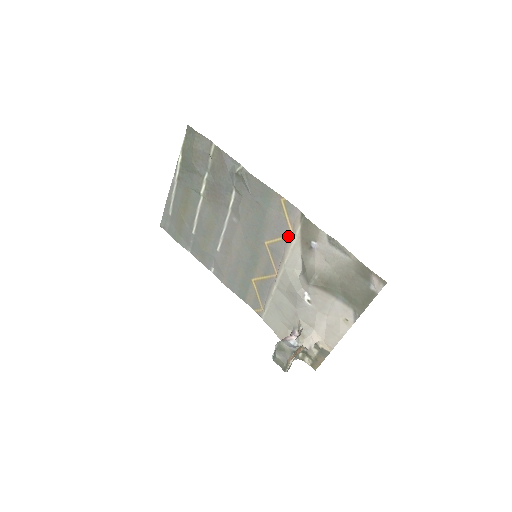
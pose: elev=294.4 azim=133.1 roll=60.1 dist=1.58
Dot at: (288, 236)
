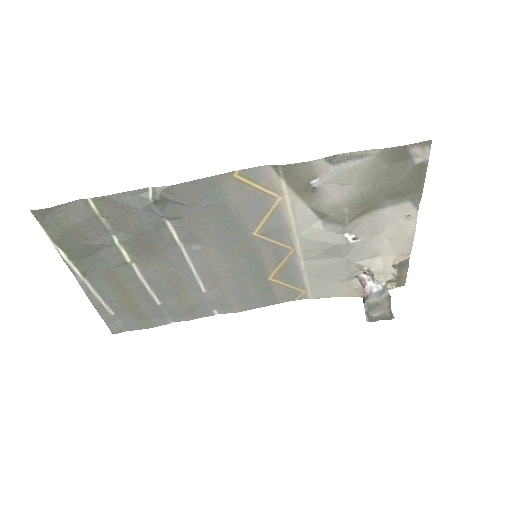
Dot at: (275, 203)
